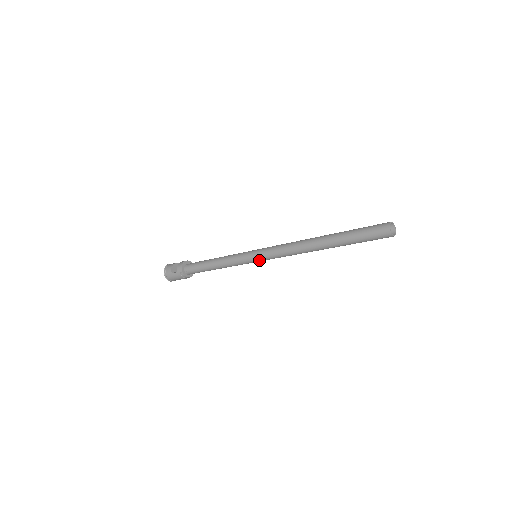
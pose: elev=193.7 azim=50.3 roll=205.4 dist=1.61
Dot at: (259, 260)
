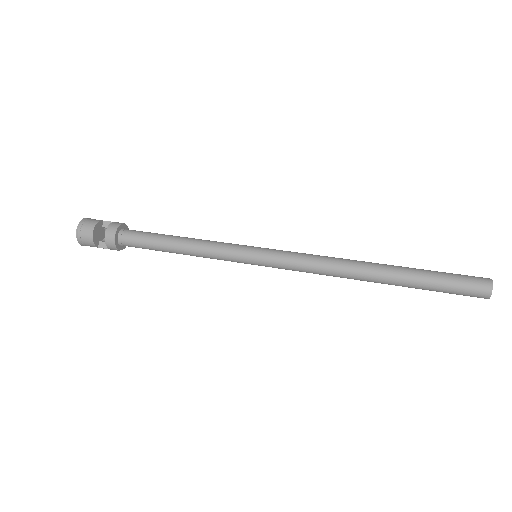
Dot at: occluded
